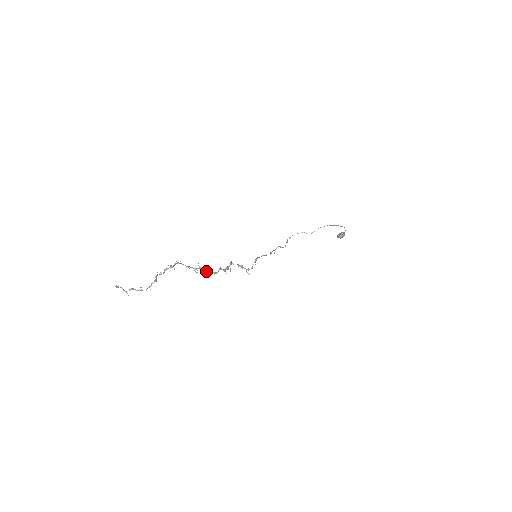
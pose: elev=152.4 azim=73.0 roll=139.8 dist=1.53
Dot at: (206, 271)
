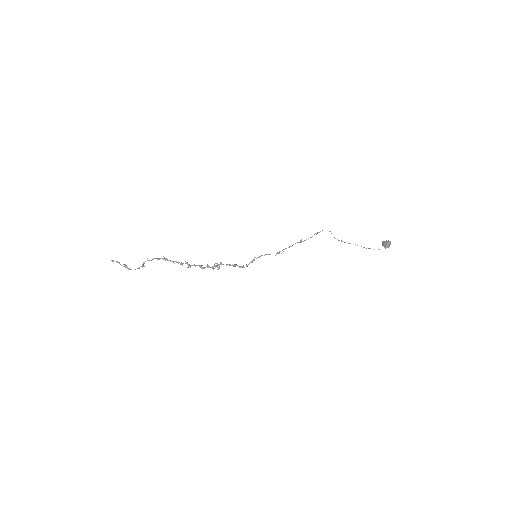
Dot at: (193, 265)
